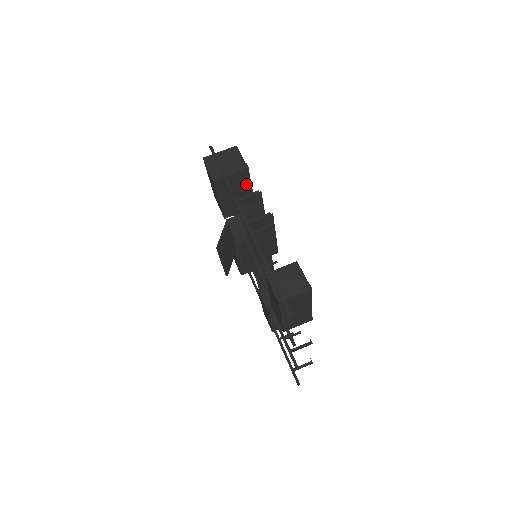
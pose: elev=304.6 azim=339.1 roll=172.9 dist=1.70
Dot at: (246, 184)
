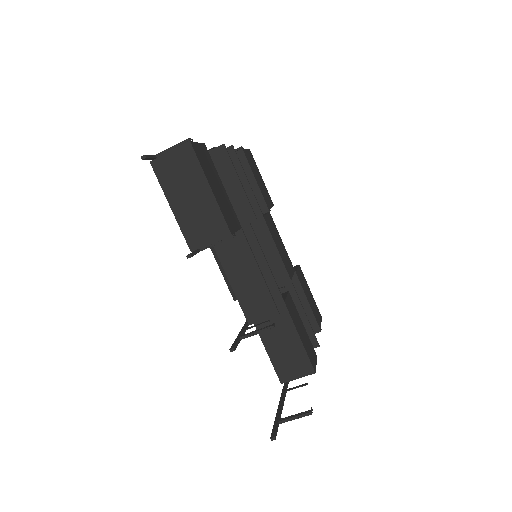
Dot at: (246, 172)
